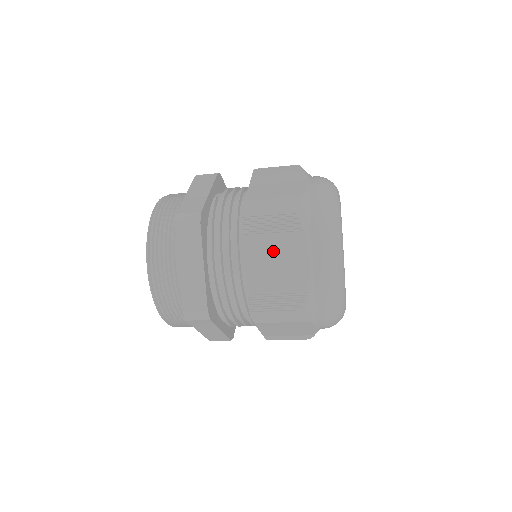
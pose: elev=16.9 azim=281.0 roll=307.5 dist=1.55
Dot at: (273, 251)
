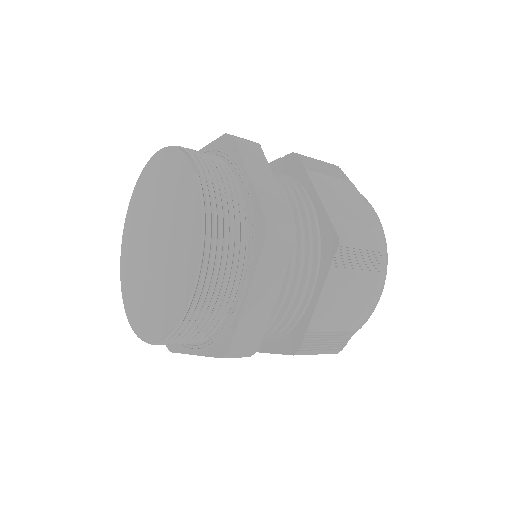
Dot at: (348, 288)
